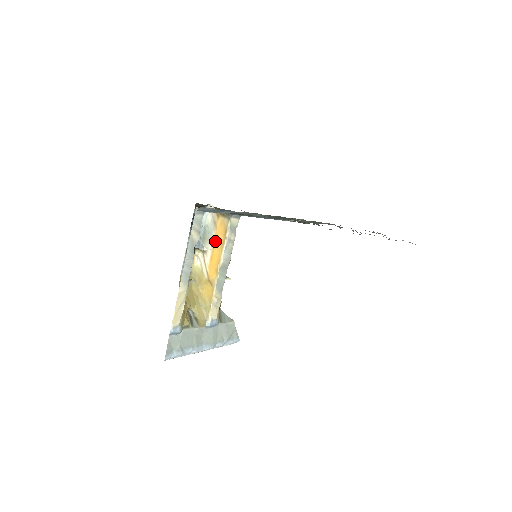
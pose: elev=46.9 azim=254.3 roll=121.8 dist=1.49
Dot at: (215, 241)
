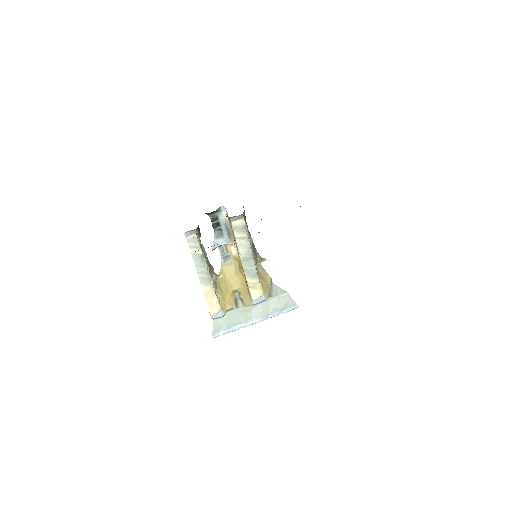
Dot at: (234, 238)
